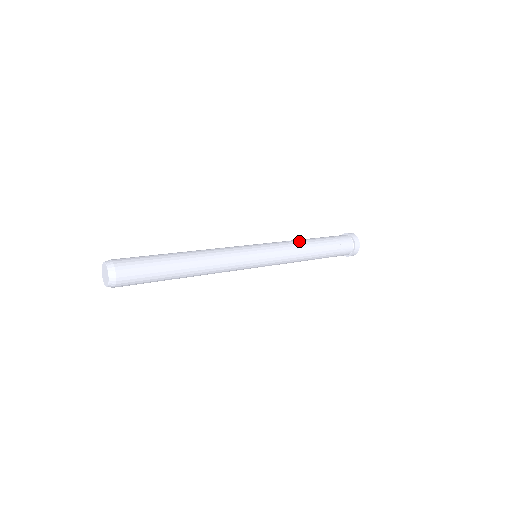
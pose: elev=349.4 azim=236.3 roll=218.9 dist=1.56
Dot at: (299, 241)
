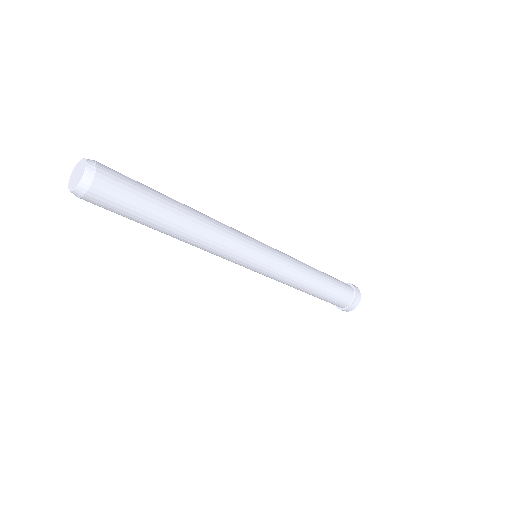
Dot at: occluded
